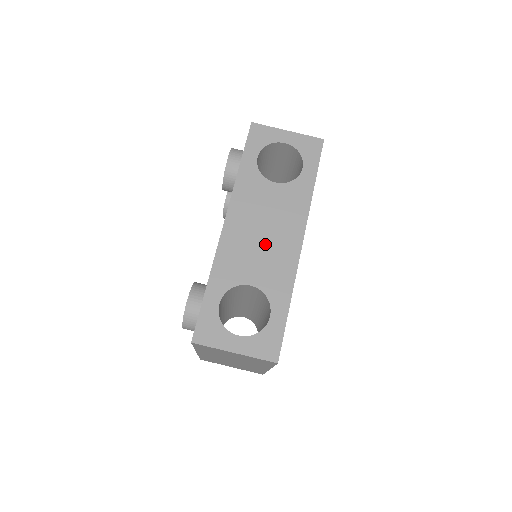
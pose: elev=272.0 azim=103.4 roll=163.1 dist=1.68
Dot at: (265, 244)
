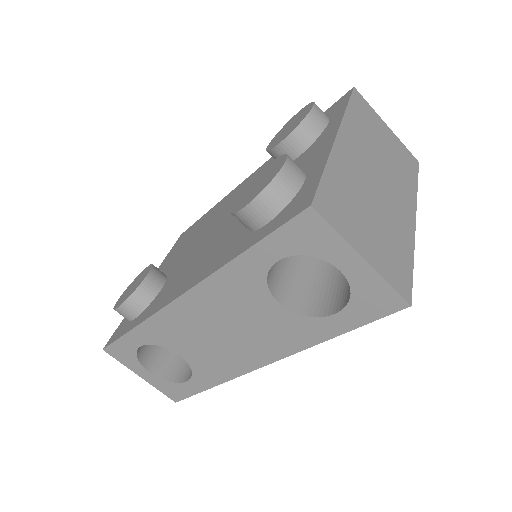
Dot at: (218, 342)
